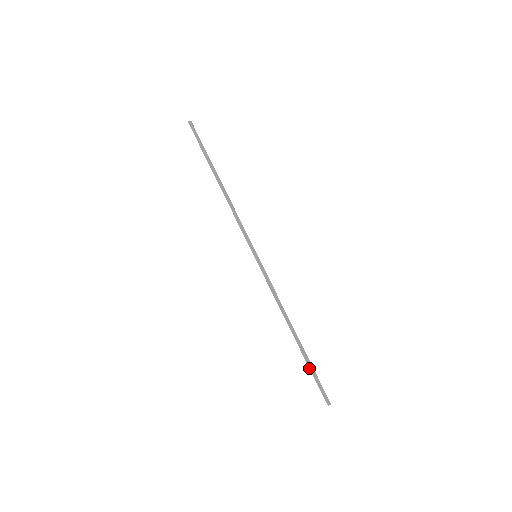
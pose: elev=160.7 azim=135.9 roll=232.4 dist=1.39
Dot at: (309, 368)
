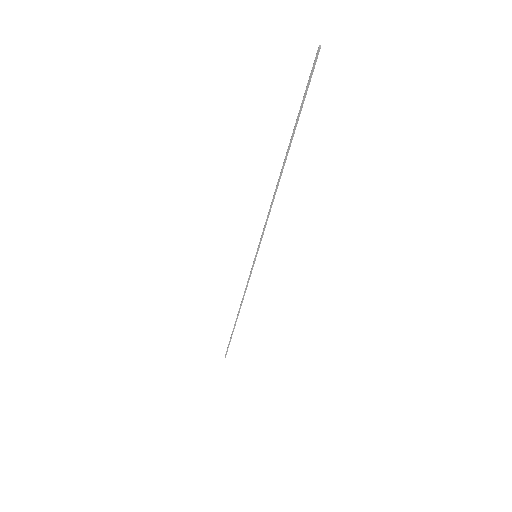
Dot at: (230, 339)
